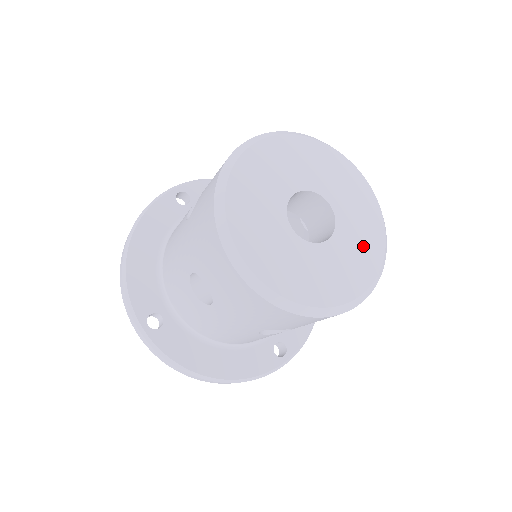
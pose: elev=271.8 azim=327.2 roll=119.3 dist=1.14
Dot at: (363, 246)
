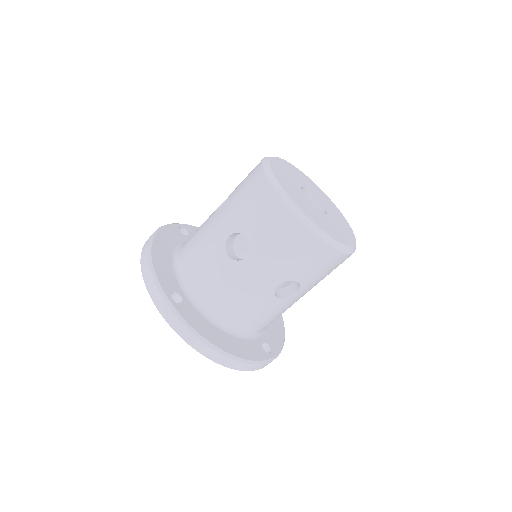
Dot at: (343, 227)
